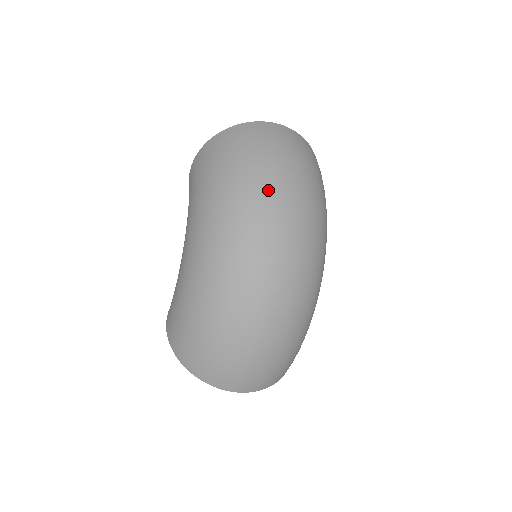
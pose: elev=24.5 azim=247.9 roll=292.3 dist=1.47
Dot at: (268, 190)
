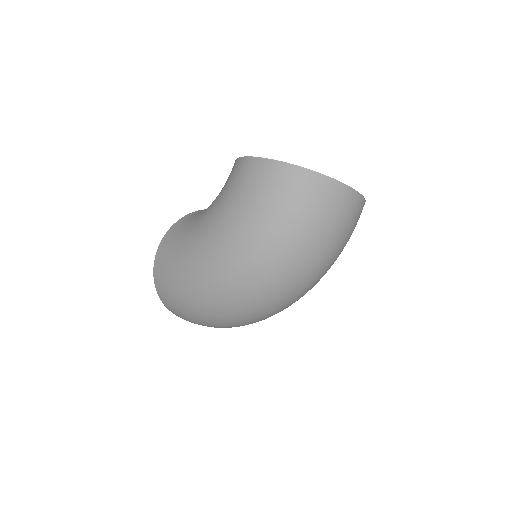
Dot at: (293, 266)
